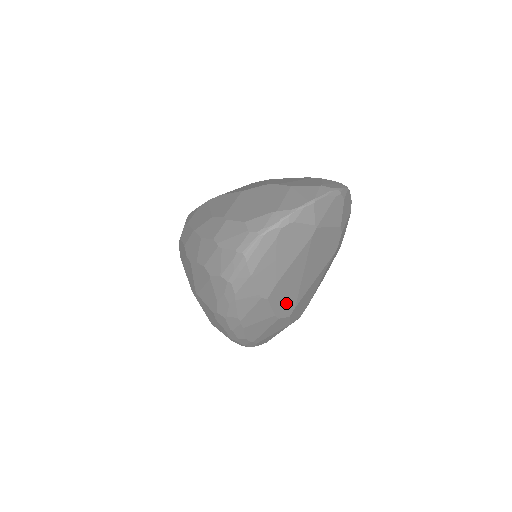
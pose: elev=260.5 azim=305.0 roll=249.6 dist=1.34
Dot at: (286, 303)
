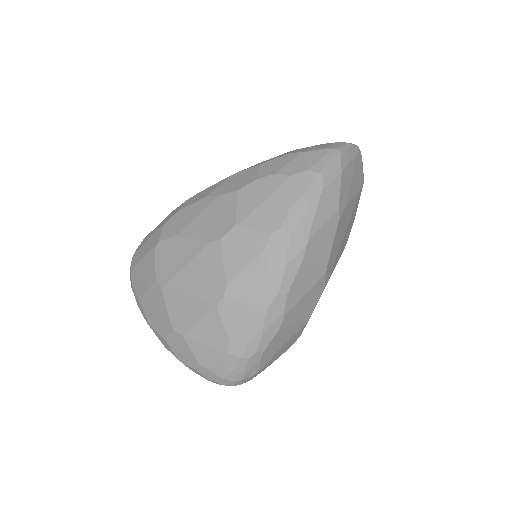
Dot at: (333, 255)
